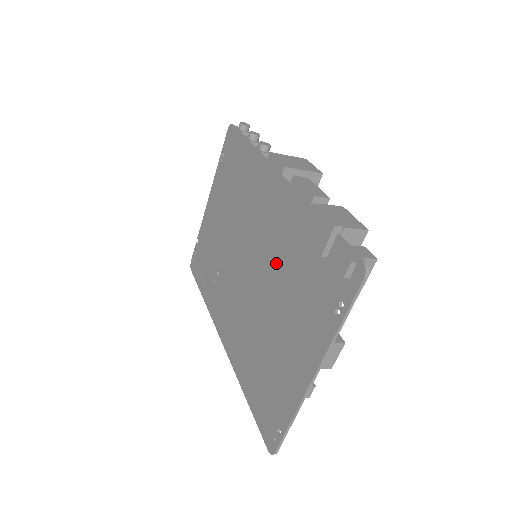
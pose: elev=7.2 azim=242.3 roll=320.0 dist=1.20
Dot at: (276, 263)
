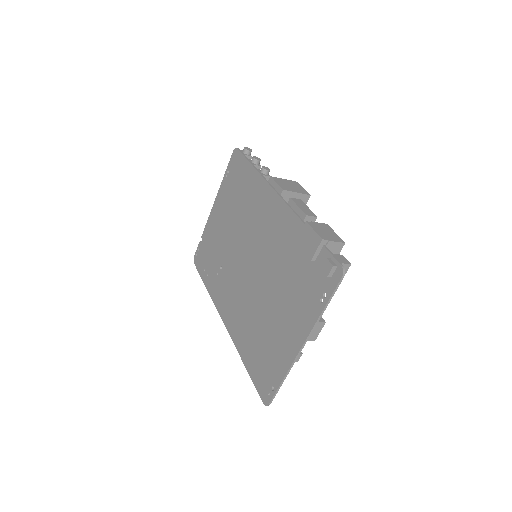
Dot at: (274, 263)
